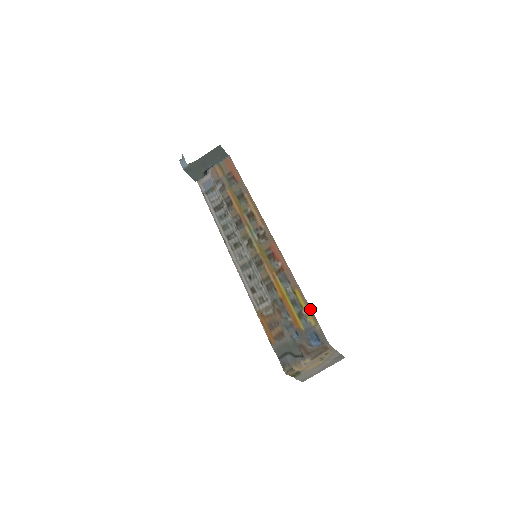
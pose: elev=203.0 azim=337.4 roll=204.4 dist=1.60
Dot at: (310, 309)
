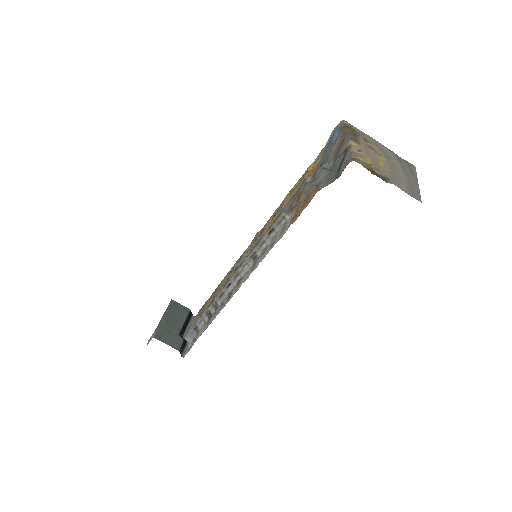
Dot at: (312, 163)
